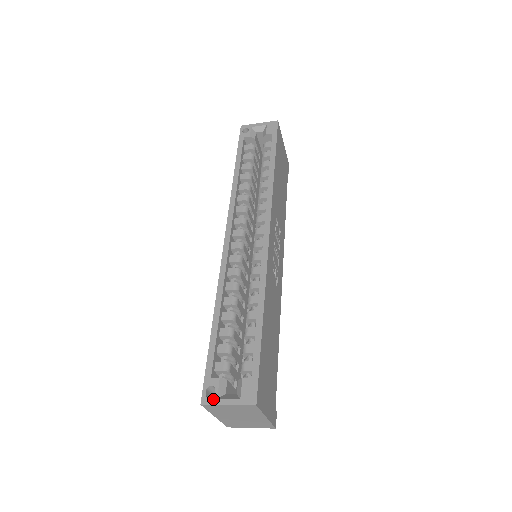
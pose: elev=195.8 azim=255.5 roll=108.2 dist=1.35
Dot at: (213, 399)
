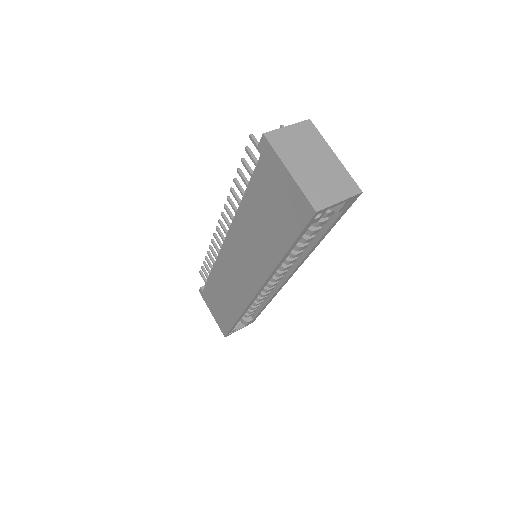
Dot at: occluded
